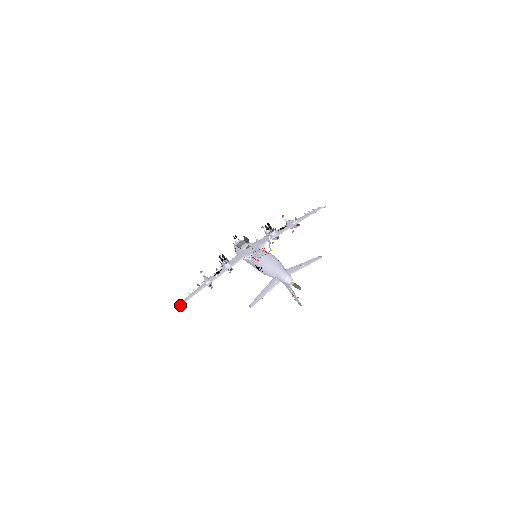
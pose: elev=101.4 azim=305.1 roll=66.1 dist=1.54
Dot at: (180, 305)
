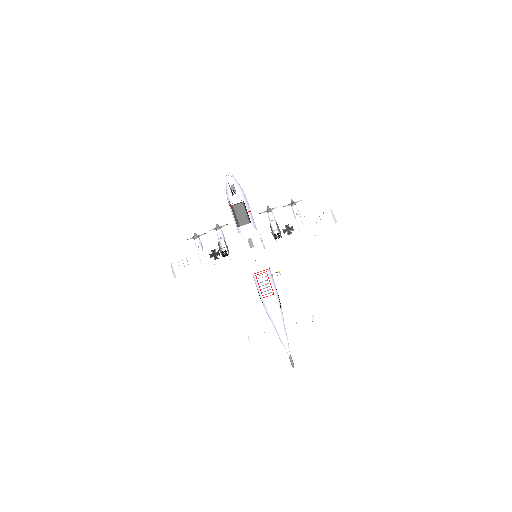
Dot at: (173, 273)
